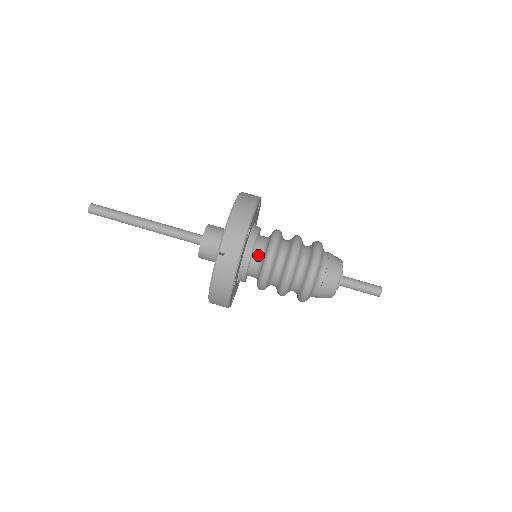
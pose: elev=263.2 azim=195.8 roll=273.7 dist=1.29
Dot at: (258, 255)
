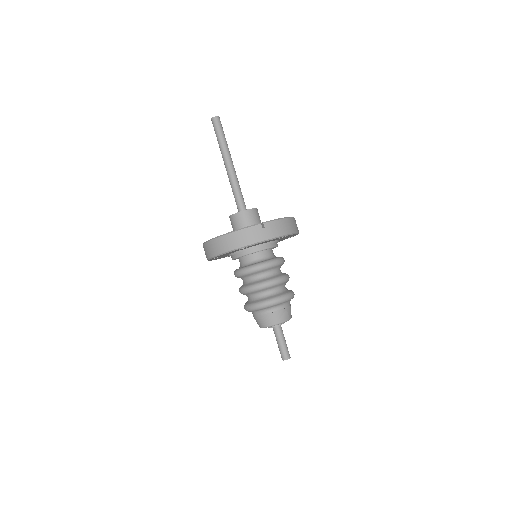
Dot at: (264, 255)
